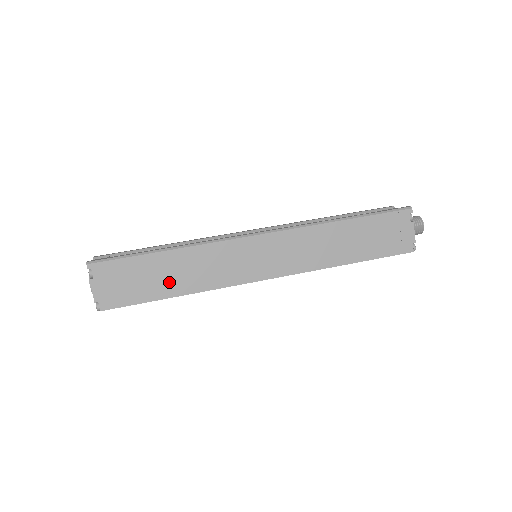
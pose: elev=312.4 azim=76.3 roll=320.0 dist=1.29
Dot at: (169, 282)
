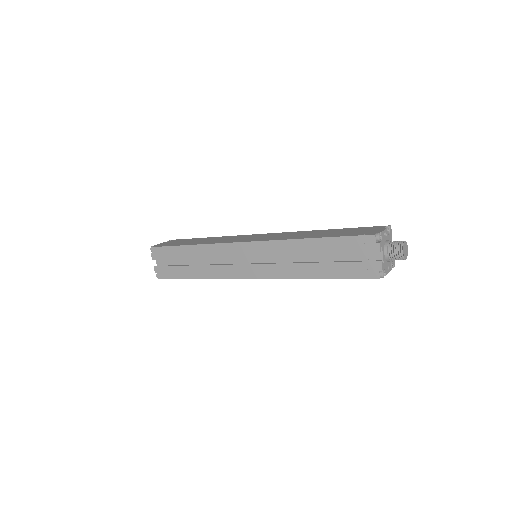
Dot at: (194, 242)
